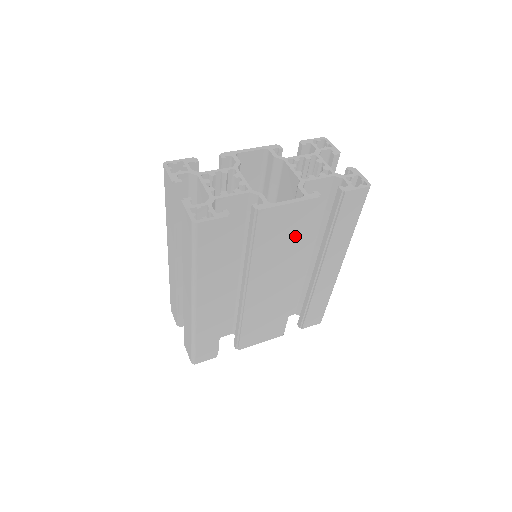
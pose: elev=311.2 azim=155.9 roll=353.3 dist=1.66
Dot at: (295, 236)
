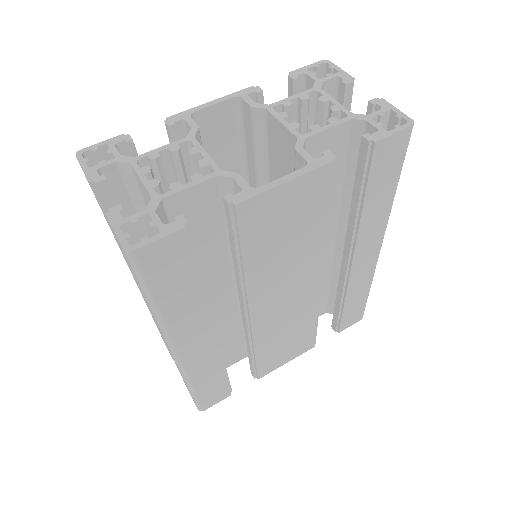
Dot at: (305, 227)
